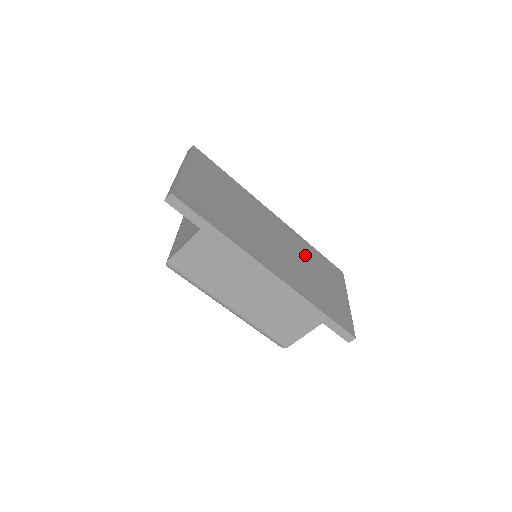
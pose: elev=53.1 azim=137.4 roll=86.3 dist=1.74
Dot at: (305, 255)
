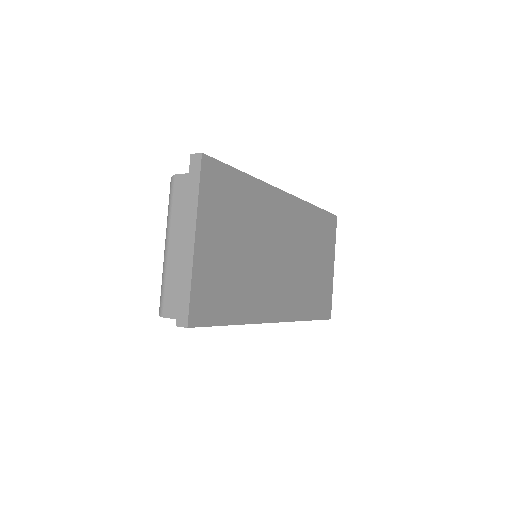
Dot at: (308, 238)
